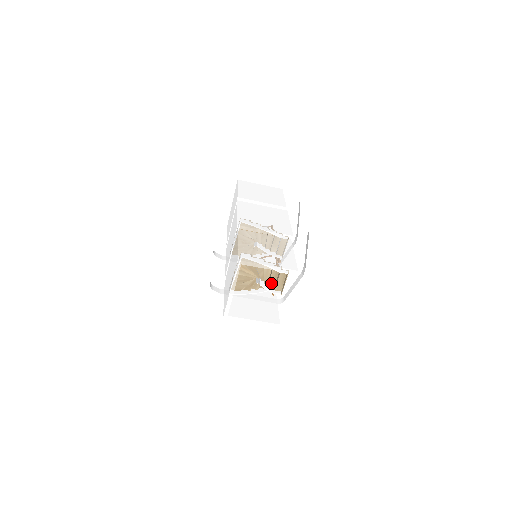
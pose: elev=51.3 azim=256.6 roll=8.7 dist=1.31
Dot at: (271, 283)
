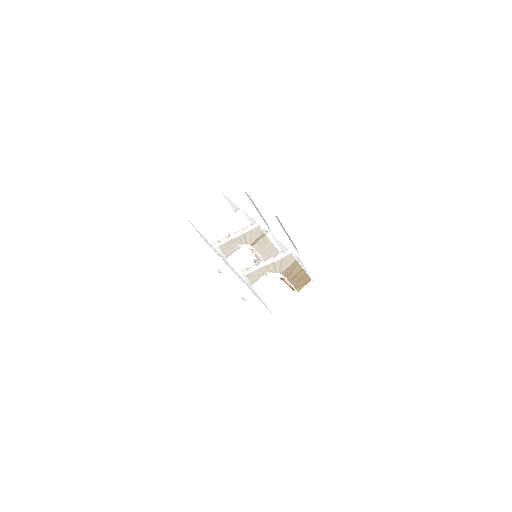
Dot at: (293, 281)
